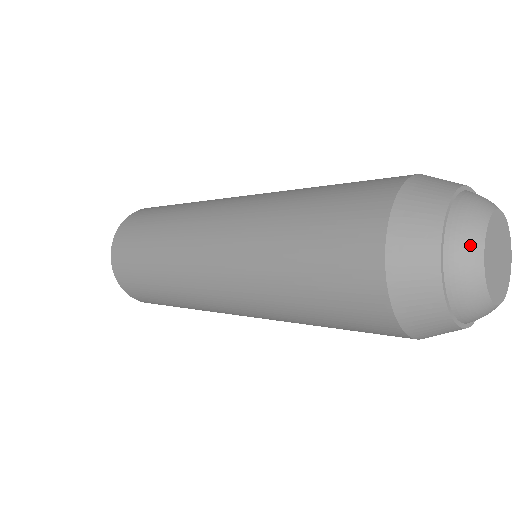
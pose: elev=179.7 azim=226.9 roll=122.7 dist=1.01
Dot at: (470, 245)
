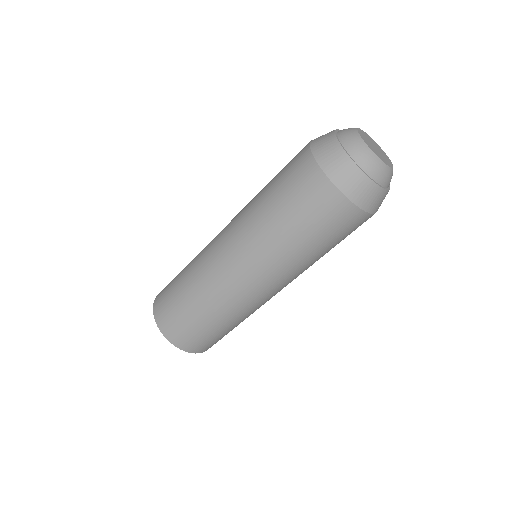
Dot at: (356, 143)
